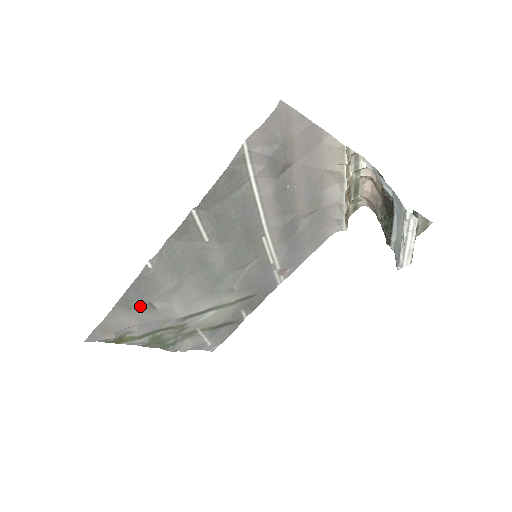
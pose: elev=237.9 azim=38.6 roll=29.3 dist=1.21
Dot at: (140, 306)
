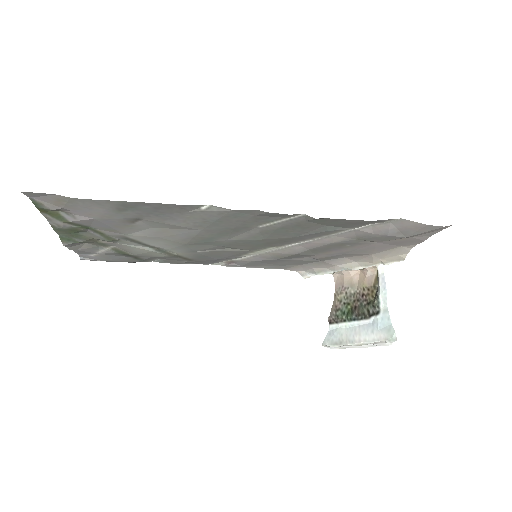
Dot at: (130, 214)
